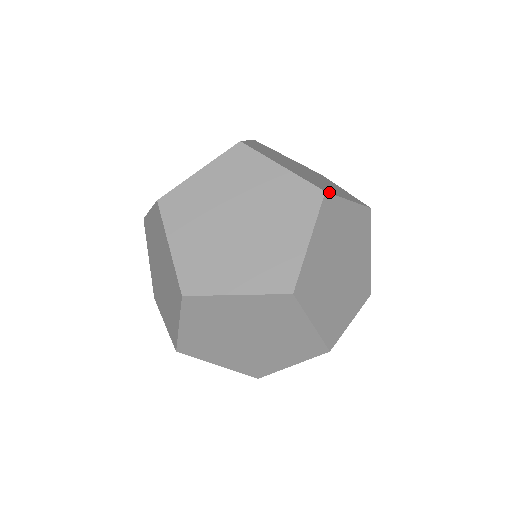
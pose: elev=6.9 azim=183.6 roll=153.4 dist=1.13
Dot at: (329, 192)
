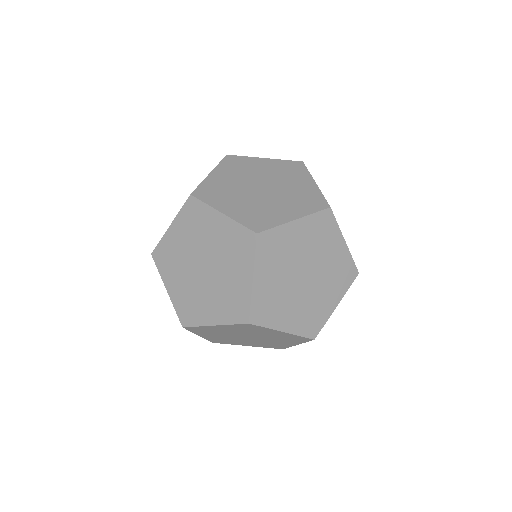
Dot at: (235, 156)
